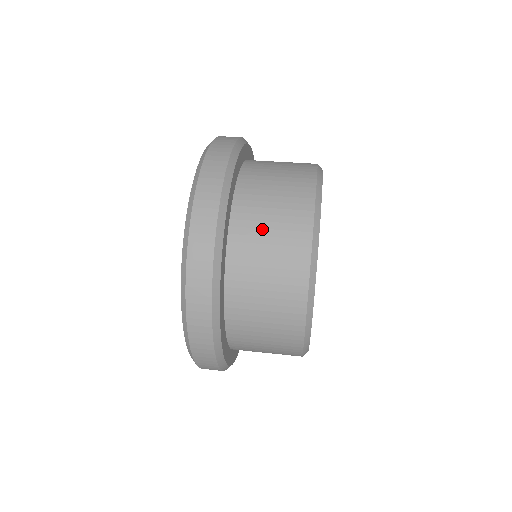
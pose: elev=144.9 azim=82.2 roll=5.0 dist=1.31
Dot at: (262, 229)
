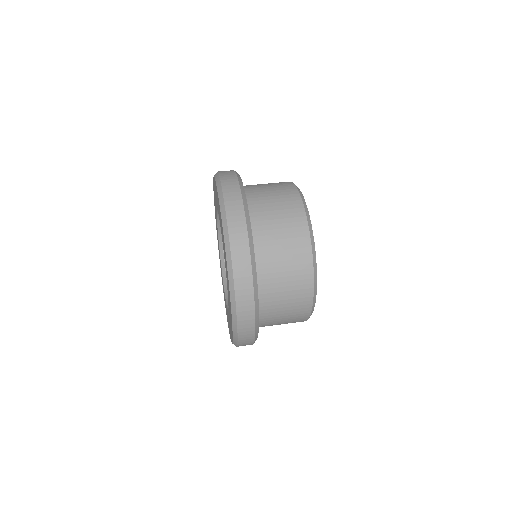
Dot at: (267, 197)
